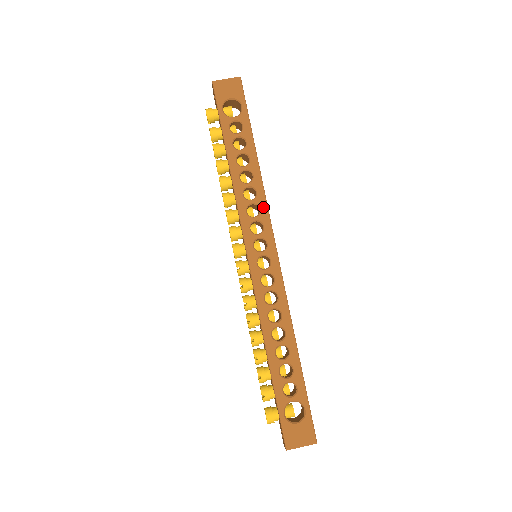
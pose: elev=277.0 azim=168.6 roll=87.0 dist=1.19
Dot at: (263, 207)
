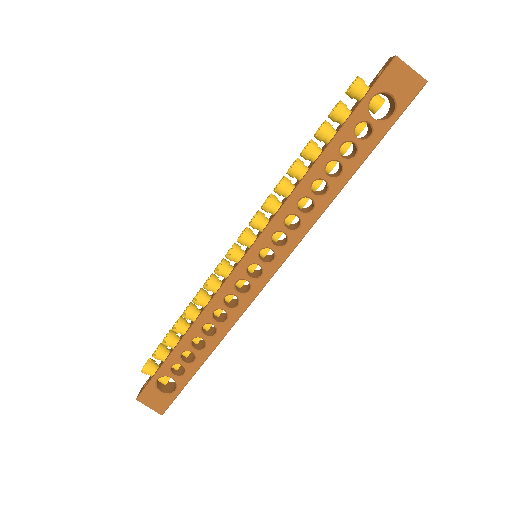
Dot at: (304, 229)
